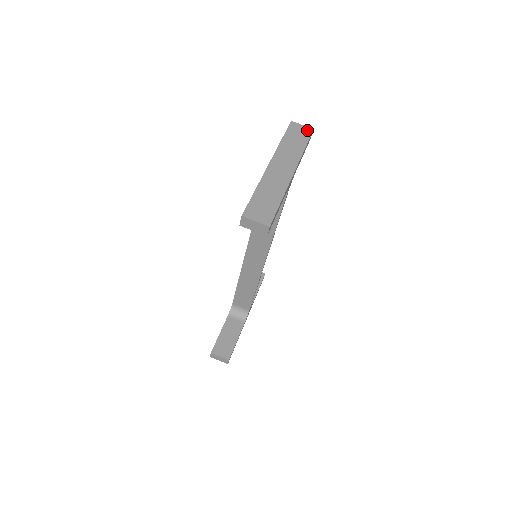
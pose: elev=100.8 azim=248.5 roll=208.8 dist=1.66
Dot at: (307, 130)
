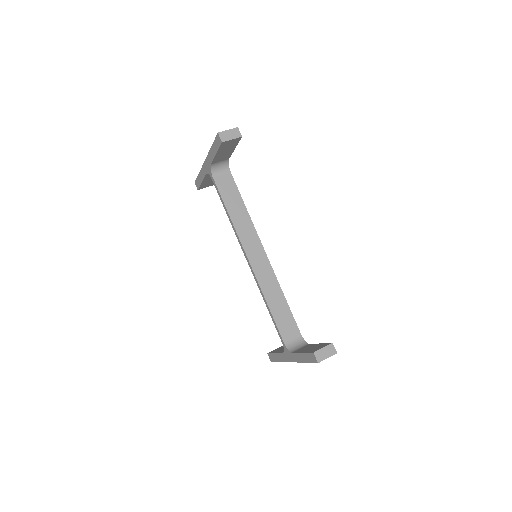
Dot at: occluded
